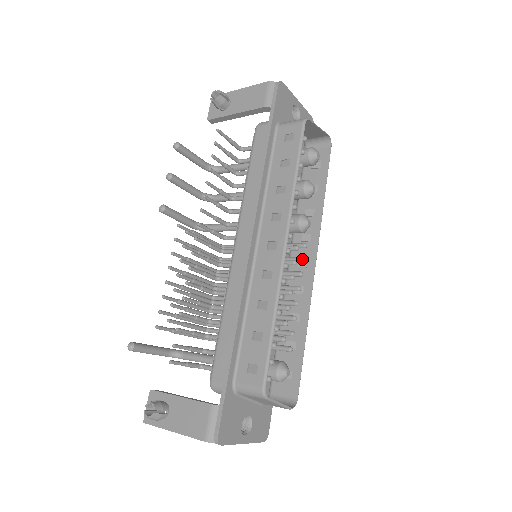
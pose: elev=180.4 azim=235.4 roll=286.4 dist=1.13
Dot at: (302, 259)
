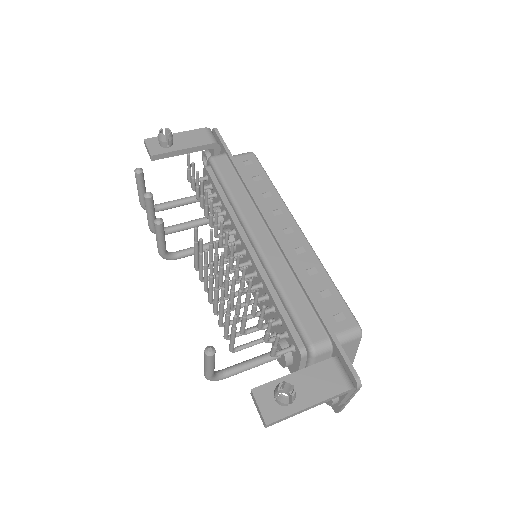
Dot at: occluded
